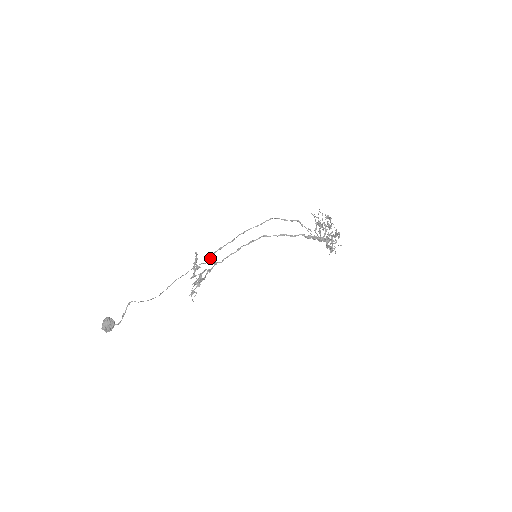
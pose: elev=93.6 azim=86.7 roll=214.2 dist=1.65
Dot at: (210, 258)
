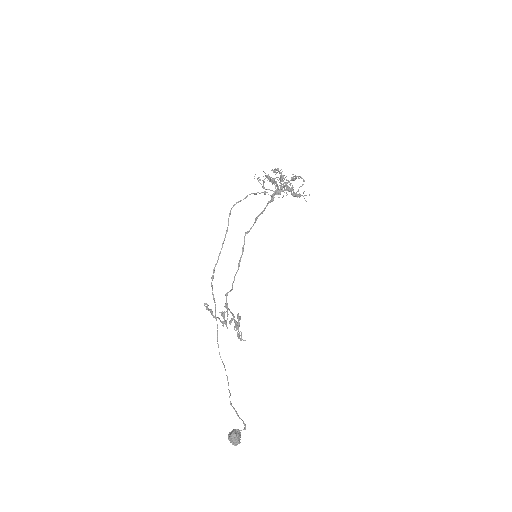
Dot at: (213, 294)
